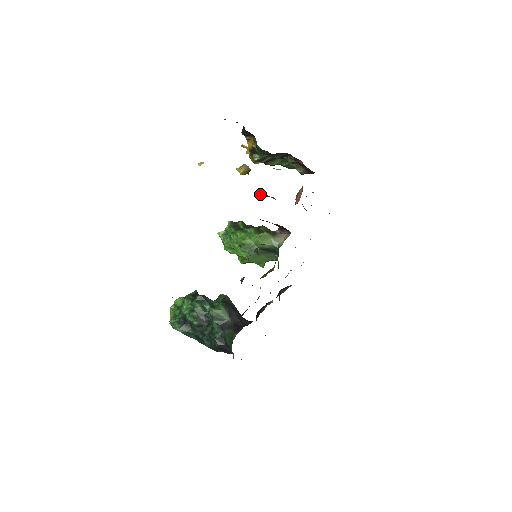
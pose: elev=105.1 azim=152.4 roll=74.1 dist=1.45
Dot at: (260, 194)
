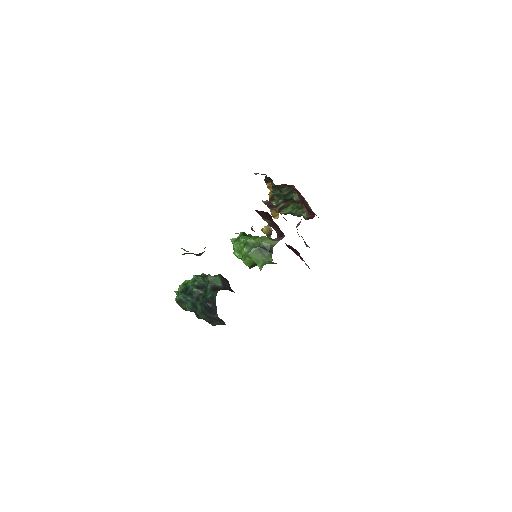
Dot at: (265, 201)
